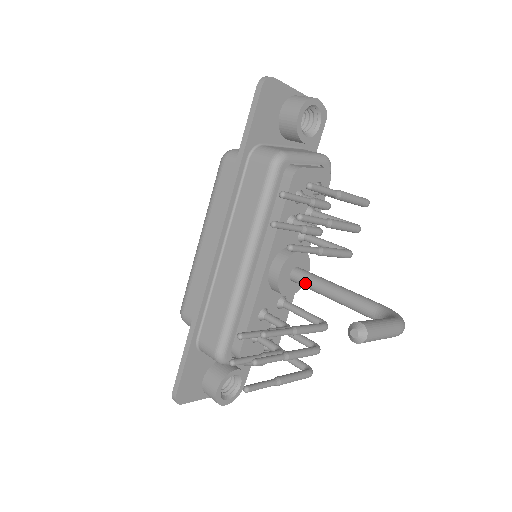
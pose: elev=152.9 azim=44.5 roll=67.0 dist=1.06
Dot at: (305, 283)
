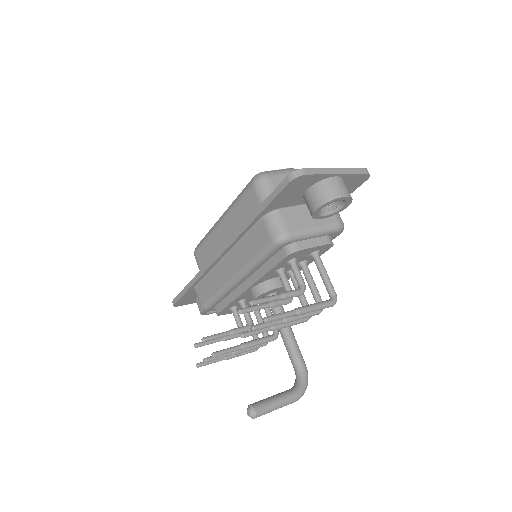
Dot at: (272, 311)
